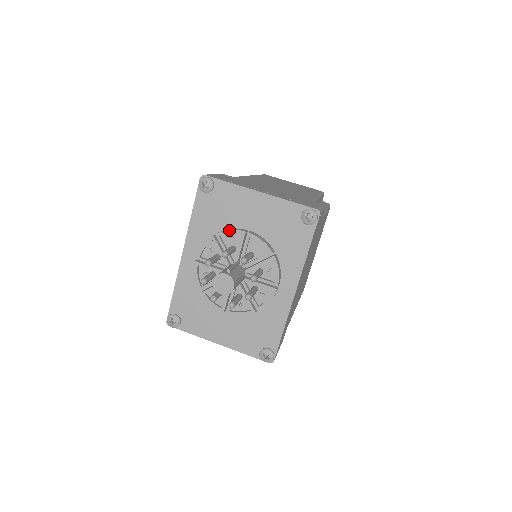
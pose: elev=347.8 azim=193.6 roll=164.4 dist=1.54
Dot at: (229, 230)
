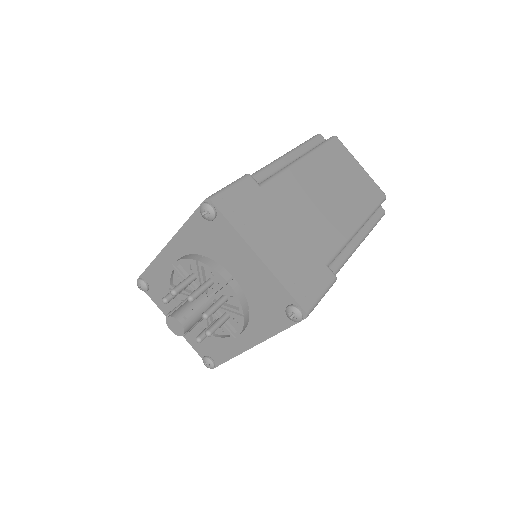
Dot at: (212, 268)
